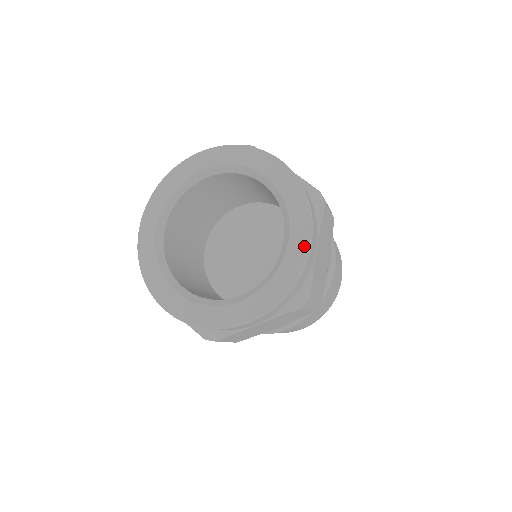
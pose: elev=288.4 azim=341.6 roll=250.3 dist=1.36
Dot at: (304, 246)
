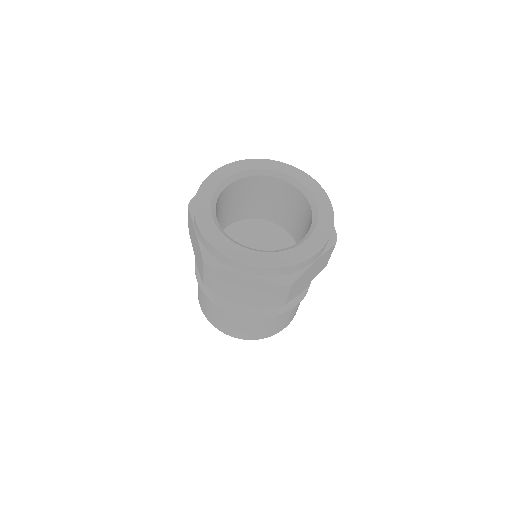
Dot at: (326, 200)
